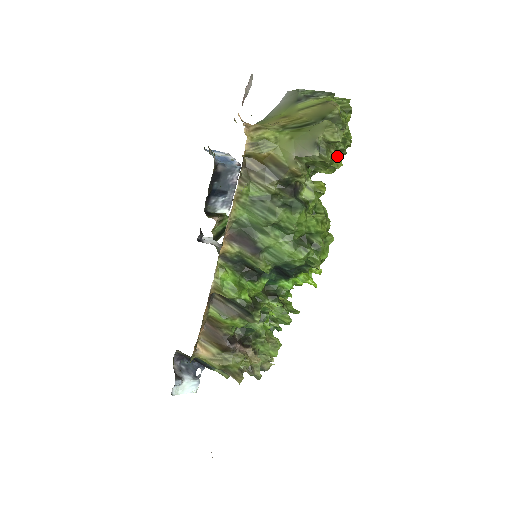
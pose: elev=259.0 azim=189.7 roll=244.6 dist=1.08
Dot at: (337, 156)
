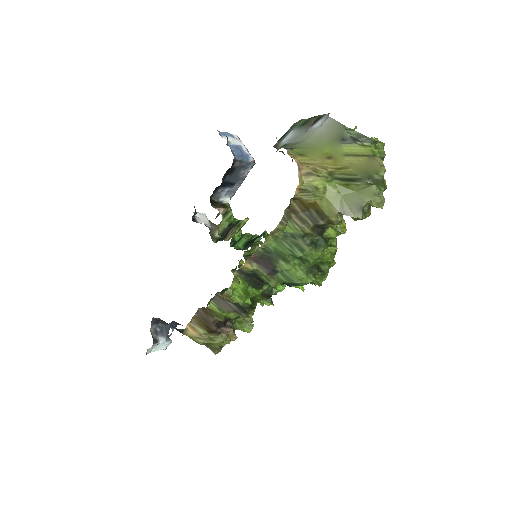
Dot at: occluded
